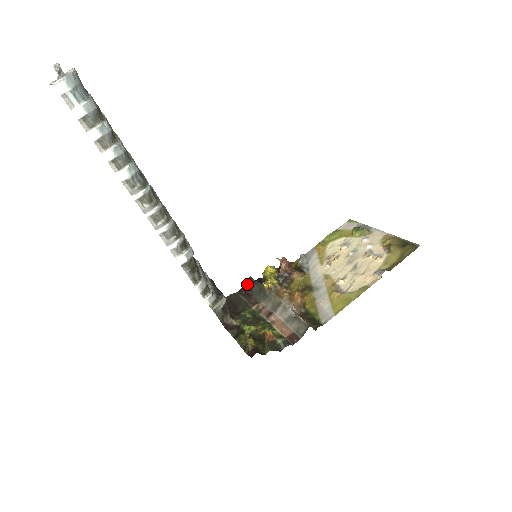
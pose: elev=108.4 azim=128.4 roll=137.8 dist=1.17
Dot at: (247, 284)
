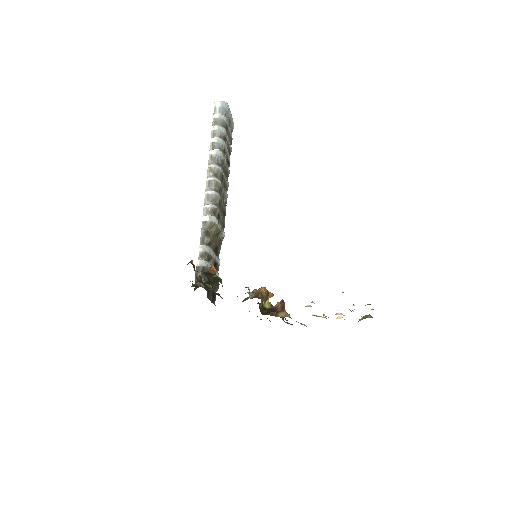
Dot at: occluded
